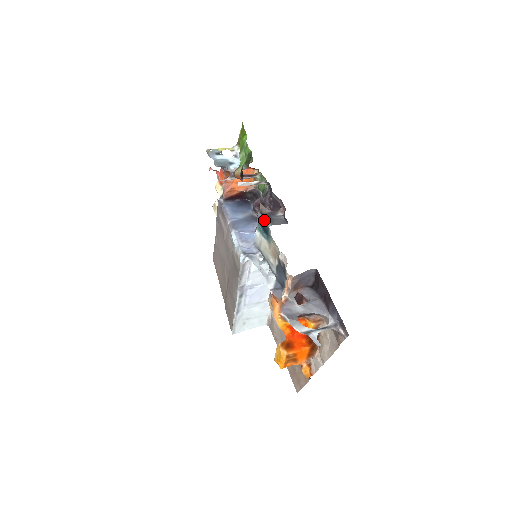
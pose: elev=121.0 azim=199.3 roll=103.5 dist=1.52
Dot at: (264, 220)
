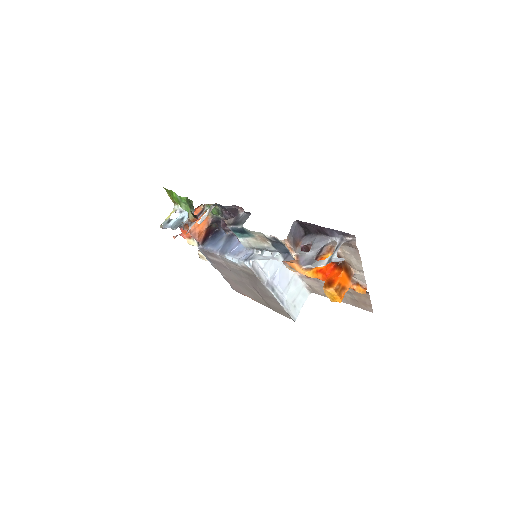
Dot at: (235, 227)
